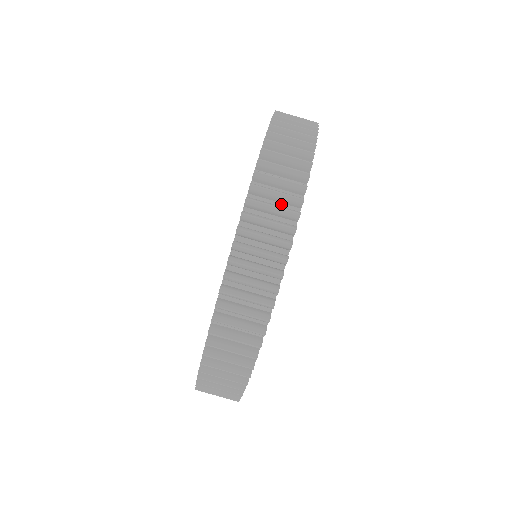
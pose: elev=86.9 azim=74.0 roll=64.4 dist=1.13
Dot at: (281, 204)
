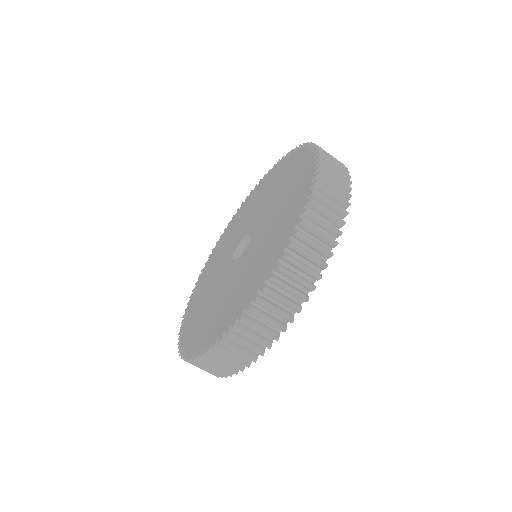
Dot at: occluded
